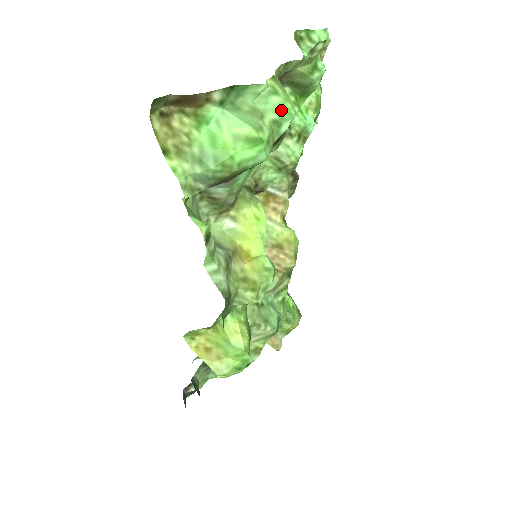
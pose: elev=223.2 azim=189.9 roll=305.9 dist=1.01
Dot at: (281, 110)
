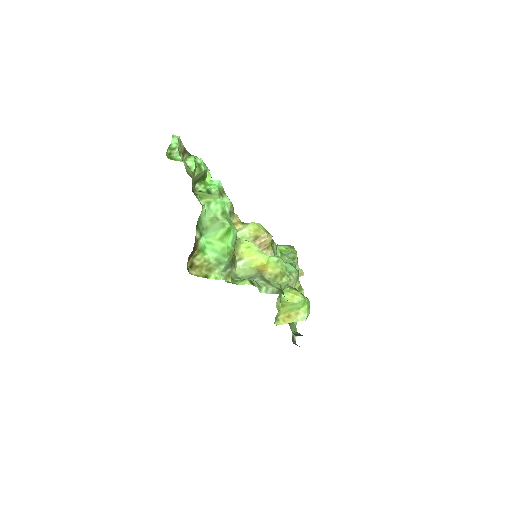
Dot at: (219, 206)
